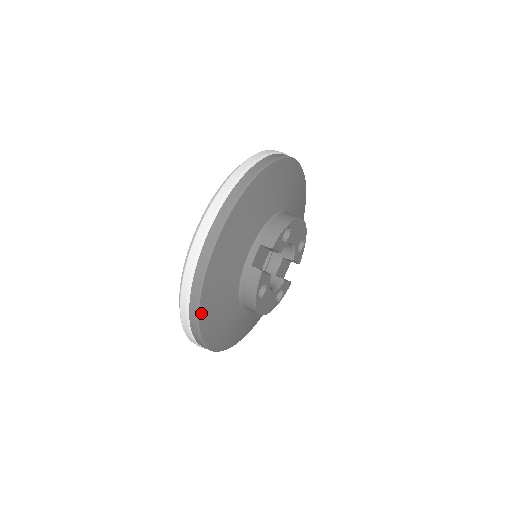
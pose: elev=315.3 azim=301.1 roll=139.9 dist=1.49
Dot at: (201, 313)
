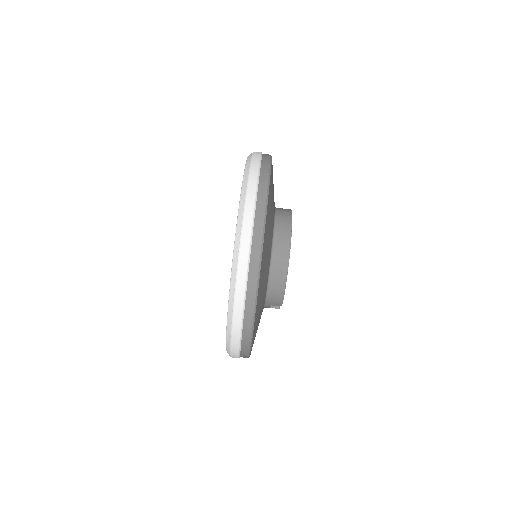
Dot at: occluded
